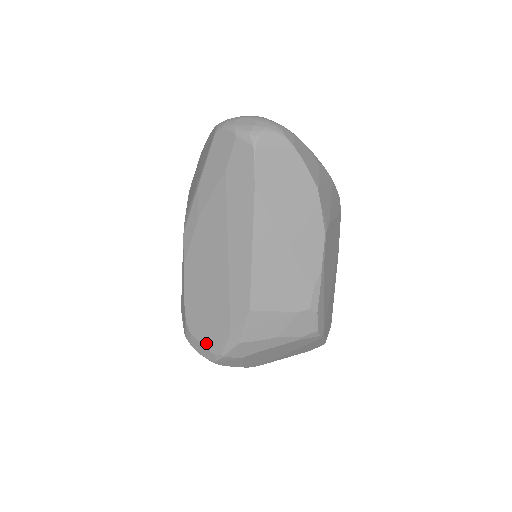
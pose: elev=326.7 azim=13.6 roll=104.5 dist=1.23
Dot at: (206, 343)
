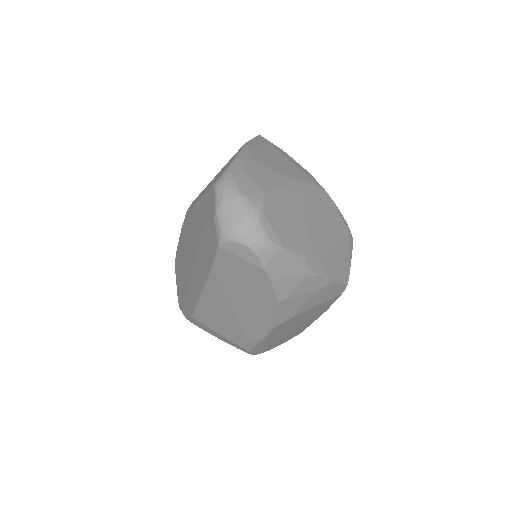
Dot at: (177, 288)
